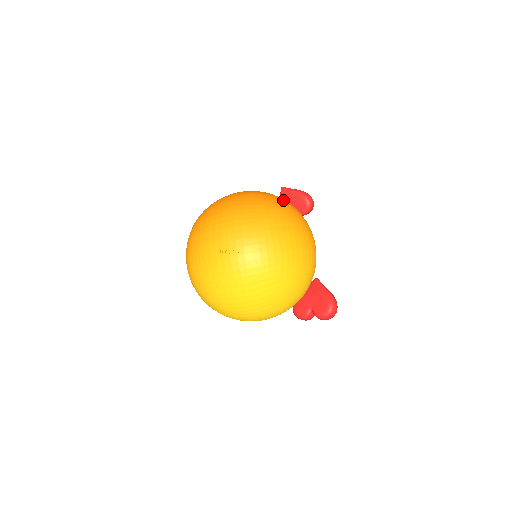
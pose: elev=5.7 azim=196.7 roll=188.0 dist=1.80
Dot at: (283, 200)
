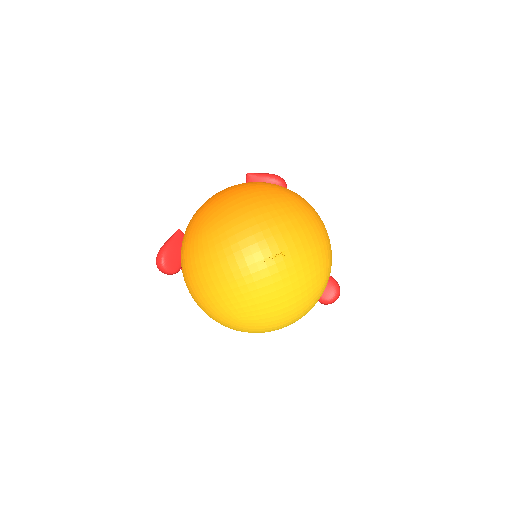
Dot at: occluded
